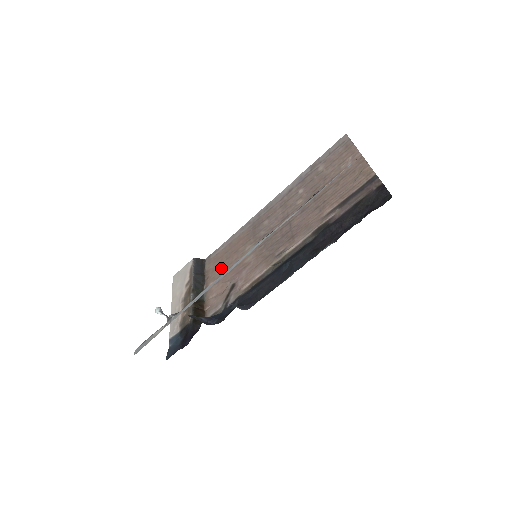
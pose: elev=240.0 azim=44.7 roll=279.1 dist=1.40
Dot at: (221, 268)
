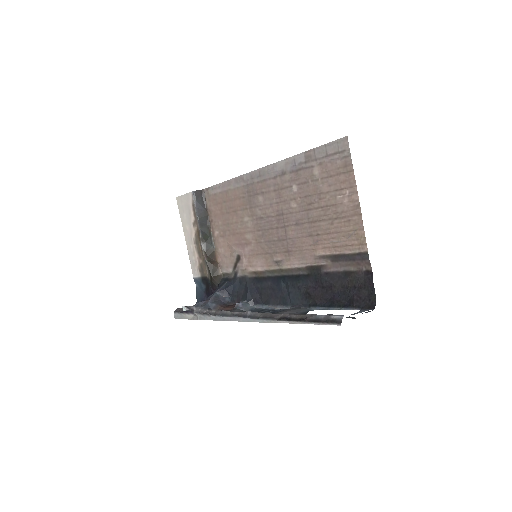
Dot at: (223, 221)
